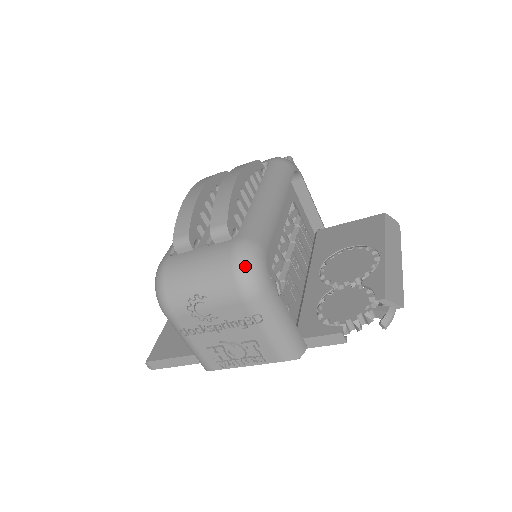
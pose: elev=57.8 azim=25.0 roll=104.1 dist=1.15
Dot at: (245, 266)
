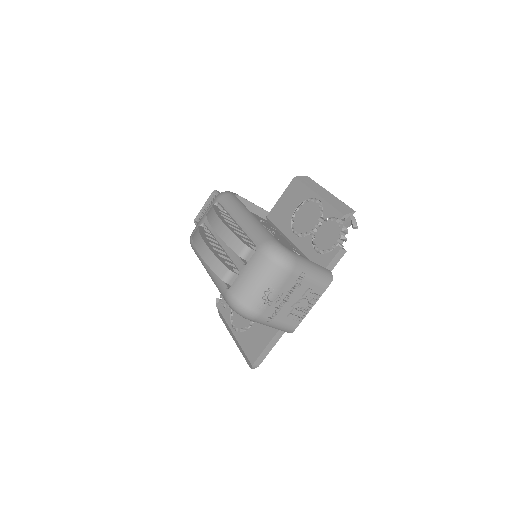
Dot at: (277, 255)
